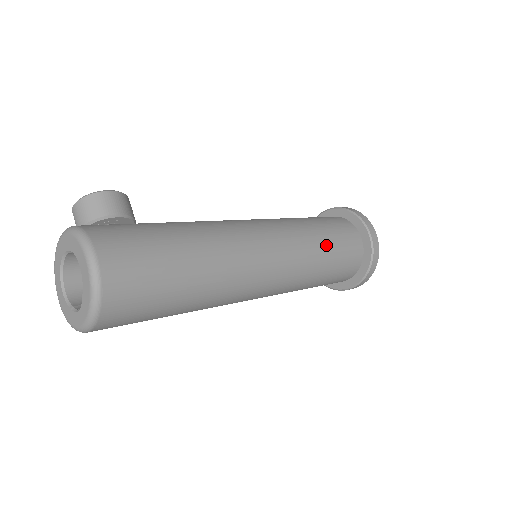
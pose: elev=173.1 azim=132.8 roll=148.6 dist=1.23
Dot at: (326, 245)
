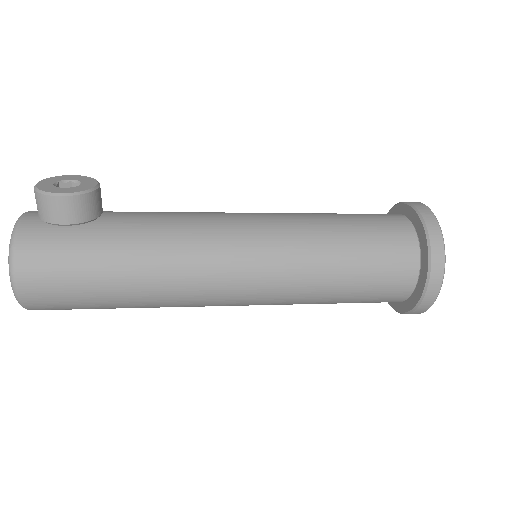
Dot at: (339, 290)
